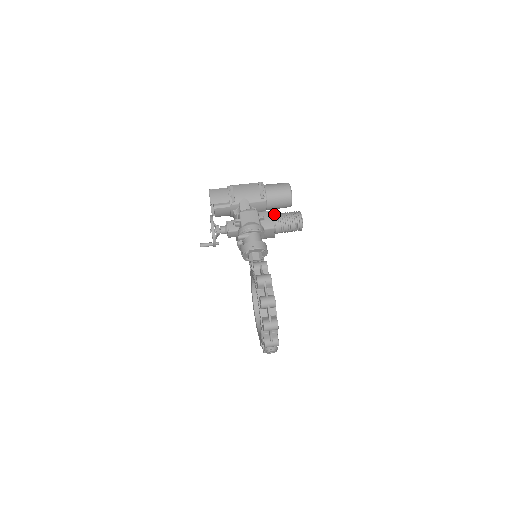
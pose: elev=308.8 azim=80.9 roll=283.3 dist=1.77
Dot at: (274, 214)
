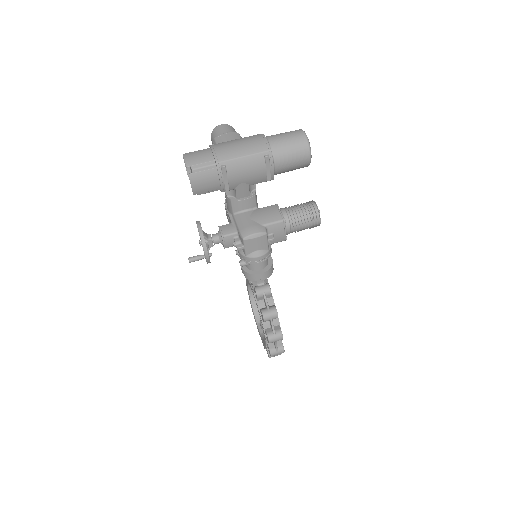
Dot at: (286, 222)
